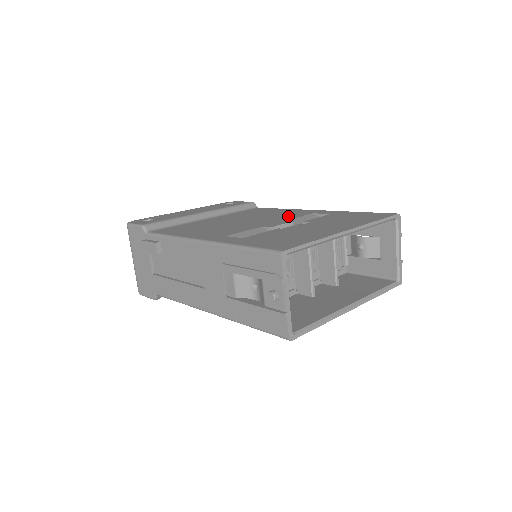
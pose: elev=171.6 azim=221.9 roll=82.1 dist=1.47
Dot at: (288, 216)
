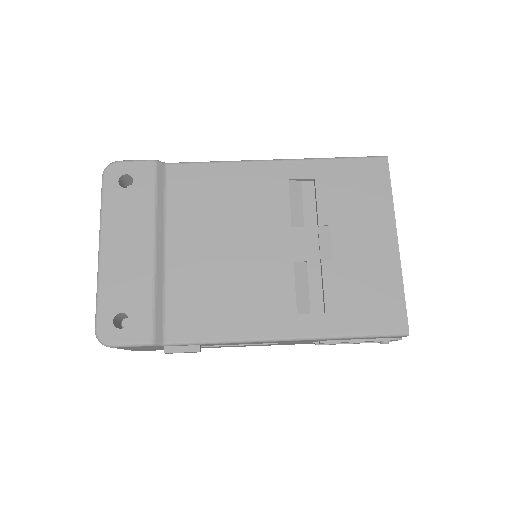
Dot at: (273, 205)
